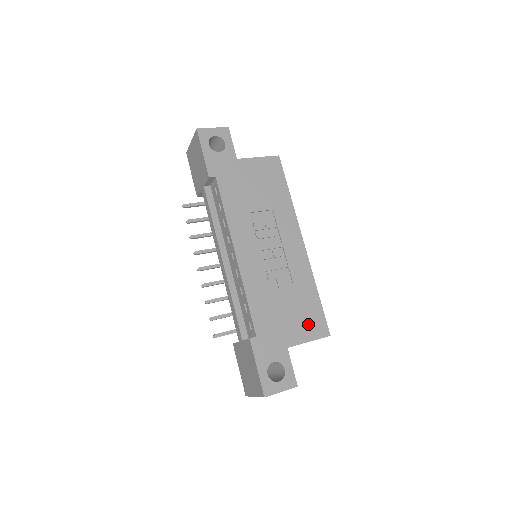
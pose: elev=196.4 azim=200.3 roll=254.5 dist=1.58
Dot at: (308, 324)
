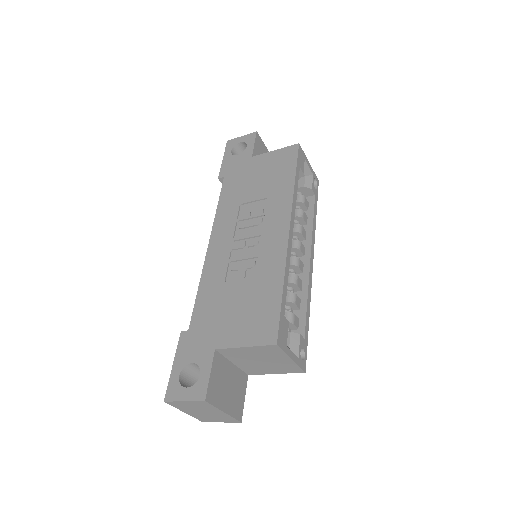
Dot at: (253, 325)
